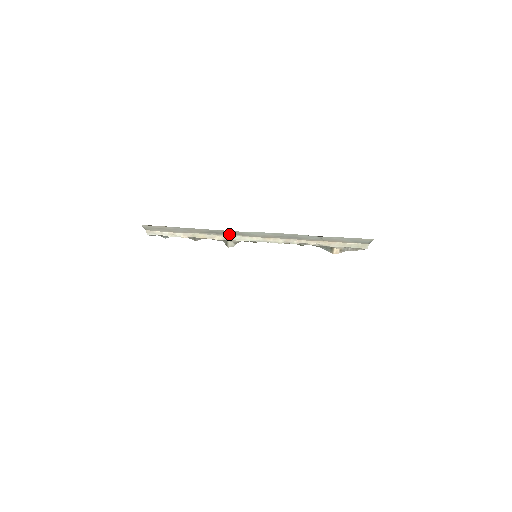
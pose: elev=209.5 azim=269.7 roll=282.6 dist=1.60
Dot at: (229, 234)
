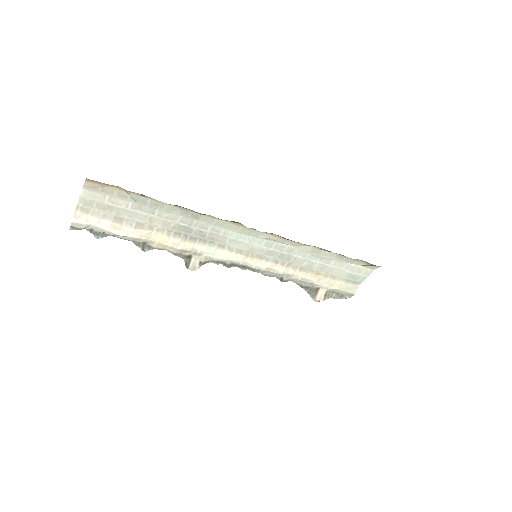
Dot at: (203, 241)
